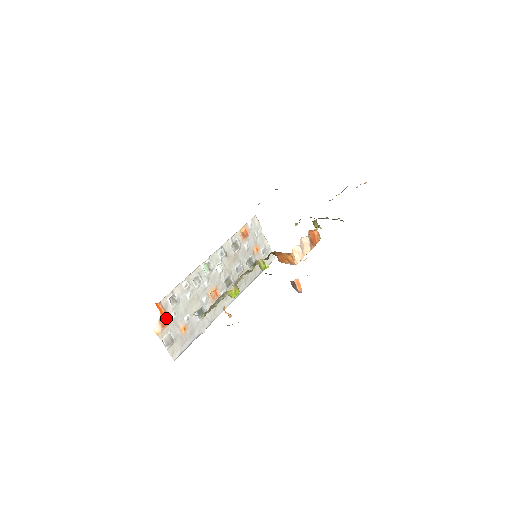
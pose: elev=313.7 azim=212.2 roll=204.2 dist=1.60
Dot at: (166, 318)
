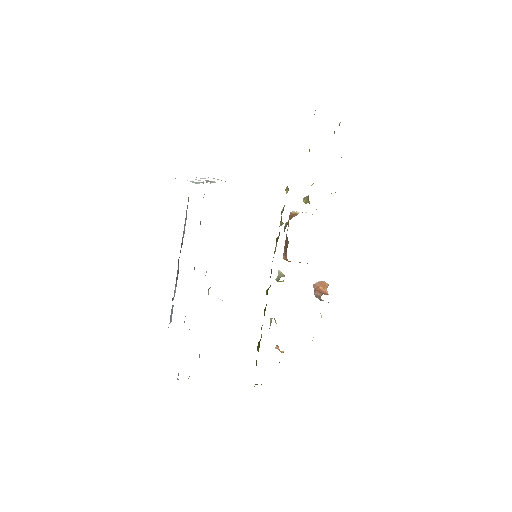
Dot at: occluded
